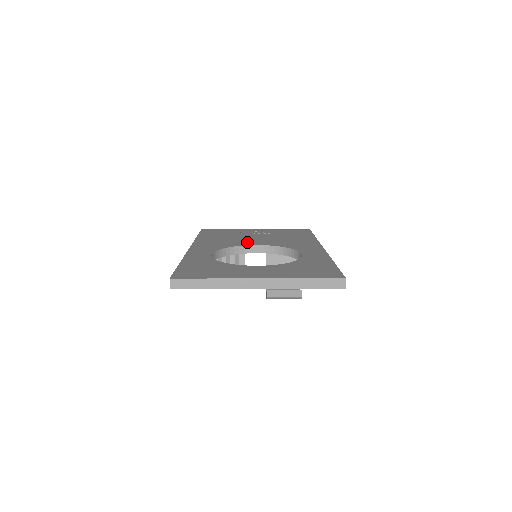
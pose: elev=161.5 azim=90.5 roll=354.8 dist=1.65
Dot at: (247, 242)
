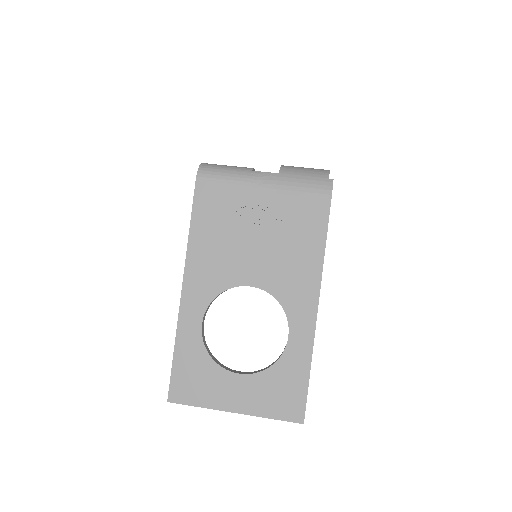
Dot at: (242, 271)
